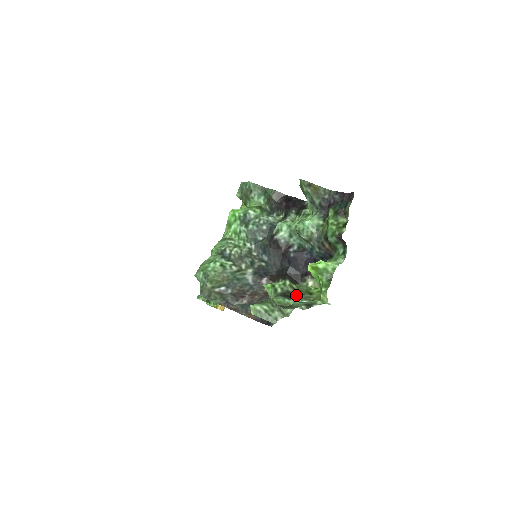
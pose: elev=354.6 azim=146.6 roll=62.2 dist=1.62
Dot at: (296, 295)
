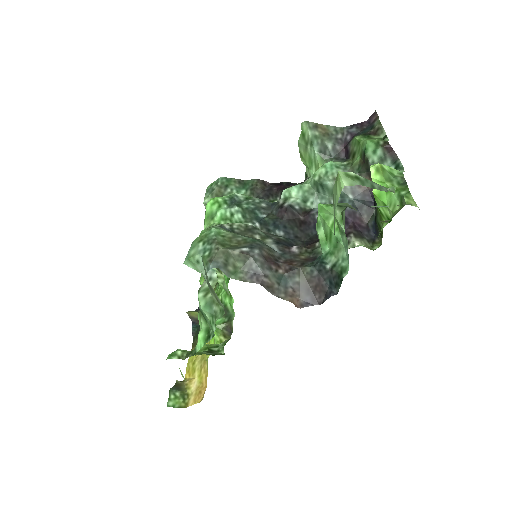
Dot at: occluded
